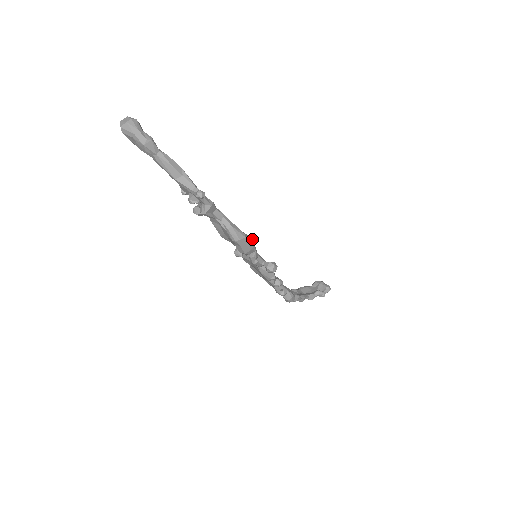
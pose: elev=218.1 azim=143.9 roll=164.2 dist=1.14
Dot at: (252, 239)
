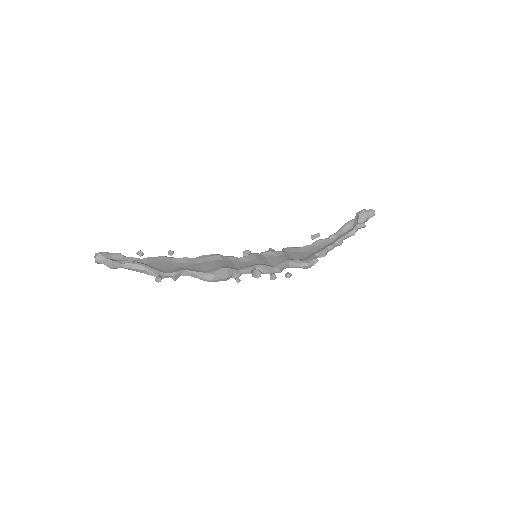
Dot at: (225, 269)
